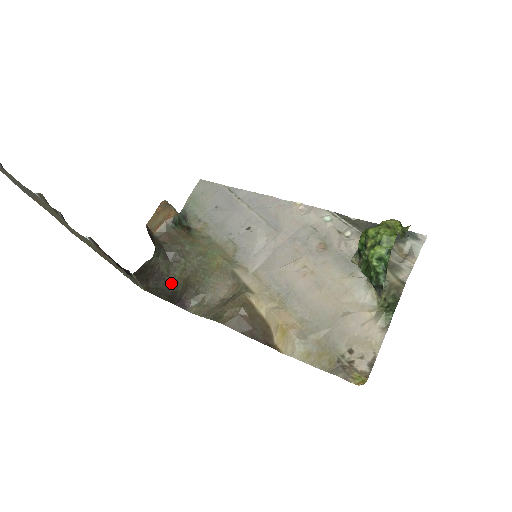
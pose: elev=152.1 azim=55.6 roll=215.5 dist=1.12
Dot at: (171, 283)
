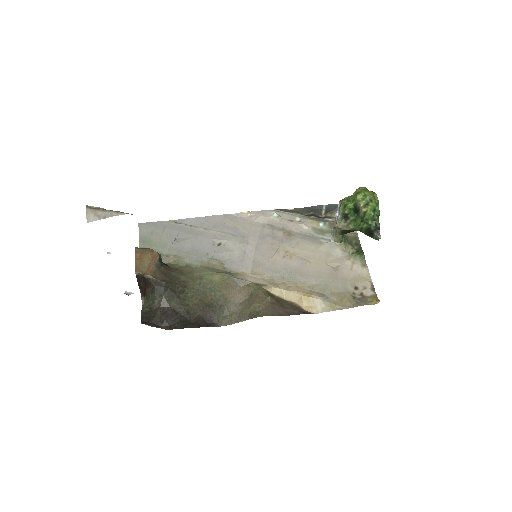
Dot at: (188, 312)
